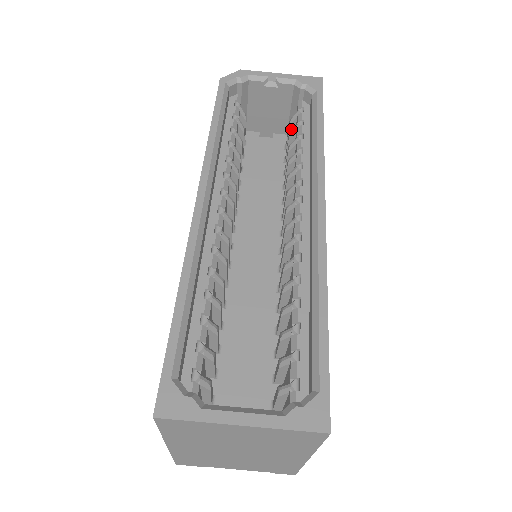
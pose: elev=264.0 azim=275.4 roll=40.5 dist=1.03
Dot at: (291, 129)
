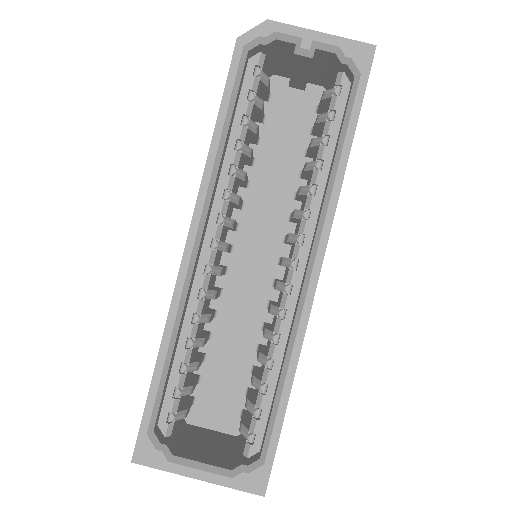
Dot at: (323, 102)
